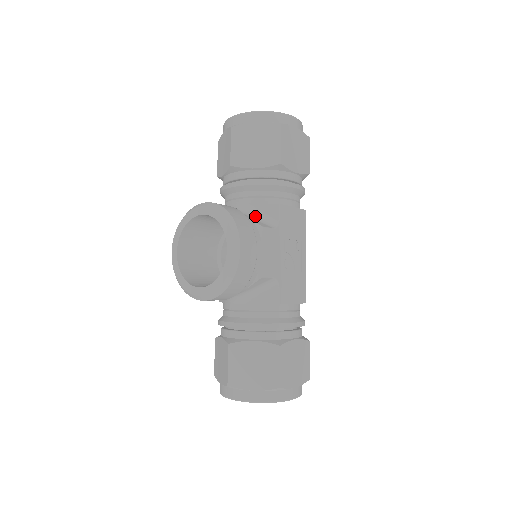
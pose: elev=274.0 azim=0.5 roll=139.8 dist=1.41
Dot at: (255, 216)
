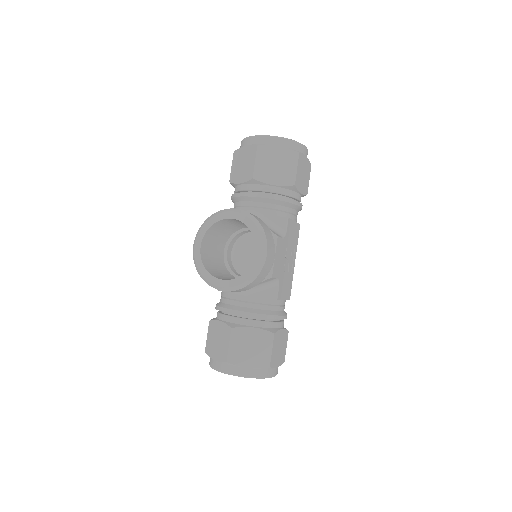
Dot at: (268, 225)
